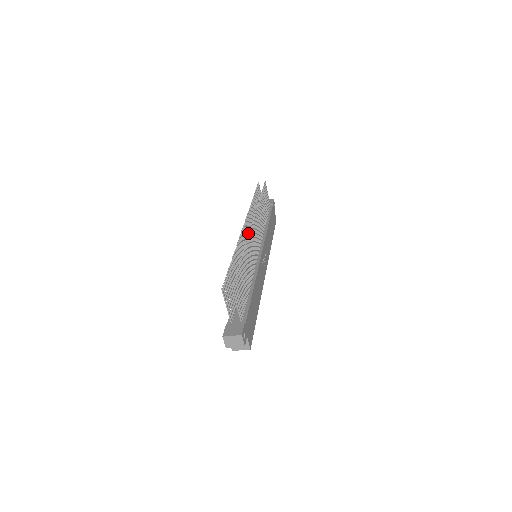
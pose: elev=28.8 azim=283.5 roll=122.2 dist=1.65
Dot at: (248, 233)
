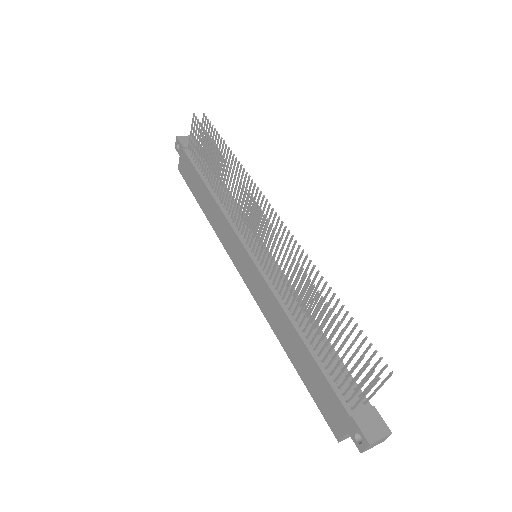
Dot at: (253, 224)
